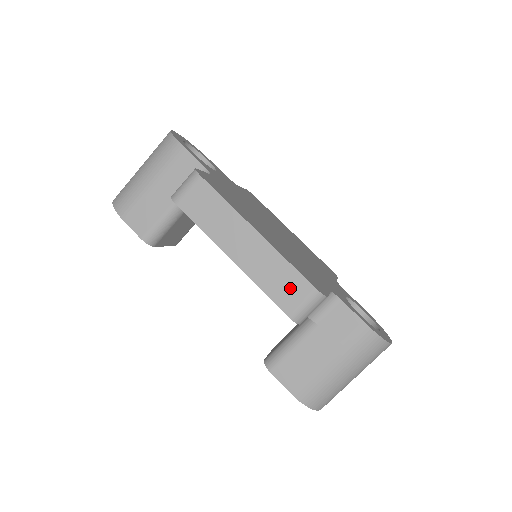
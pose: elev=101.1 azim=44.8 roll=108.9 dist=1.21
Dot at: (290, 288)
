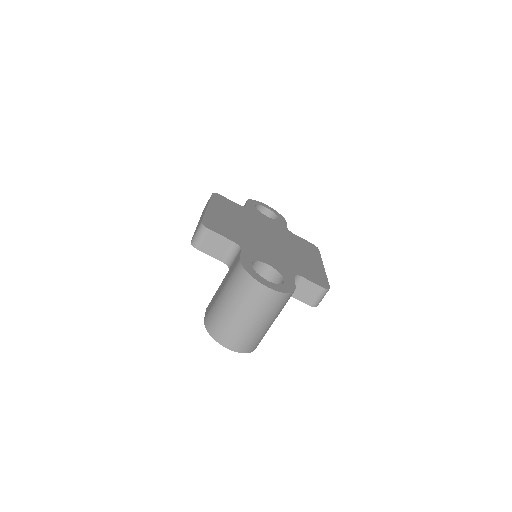
Dot at: occluded
